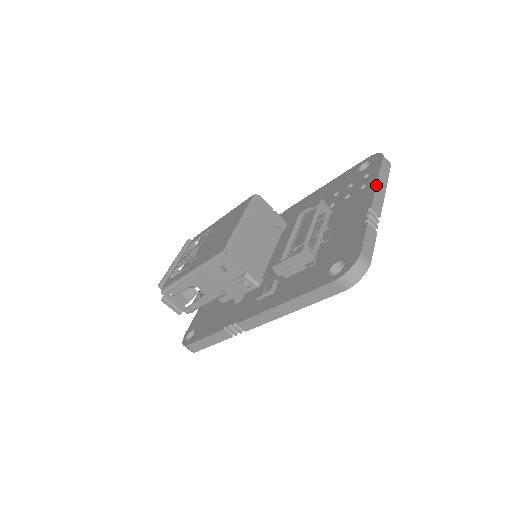
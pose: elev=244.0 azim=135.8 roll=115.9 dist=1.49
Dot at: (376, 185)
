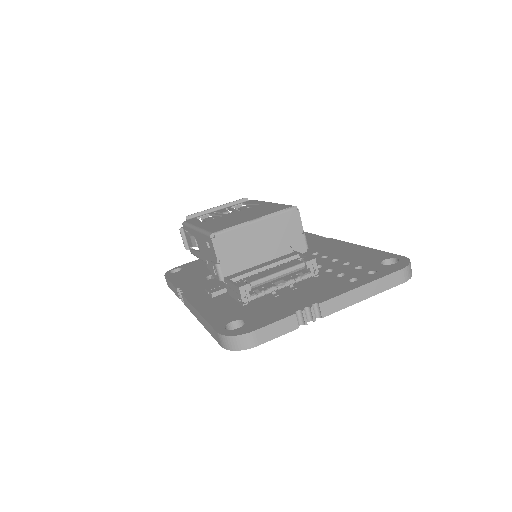
Dot at: (353, 288)
